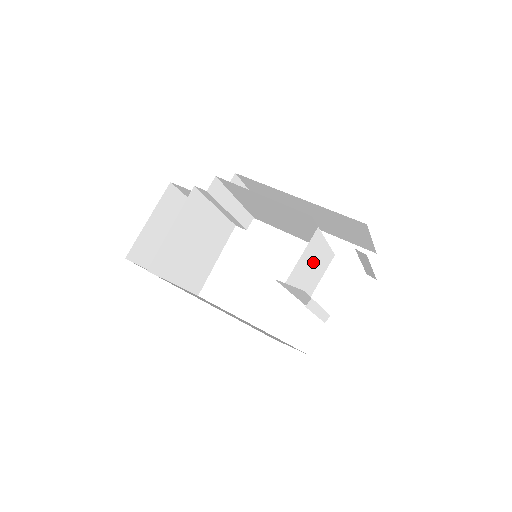
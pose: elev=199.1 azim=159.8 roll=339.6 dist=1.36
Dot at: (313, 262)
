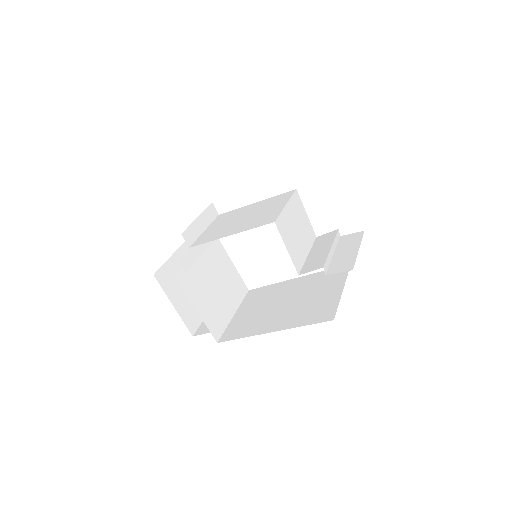
Dot at: (294, 227)
